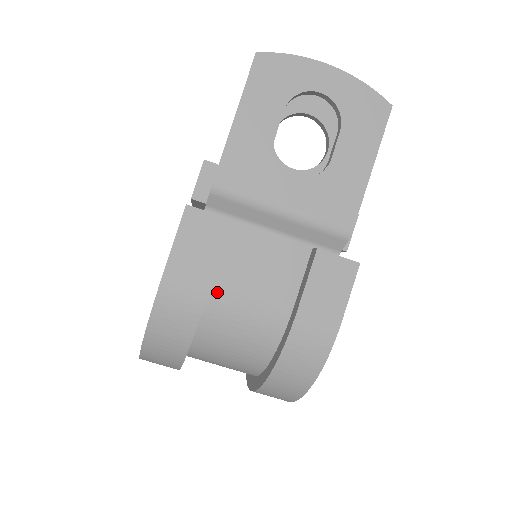
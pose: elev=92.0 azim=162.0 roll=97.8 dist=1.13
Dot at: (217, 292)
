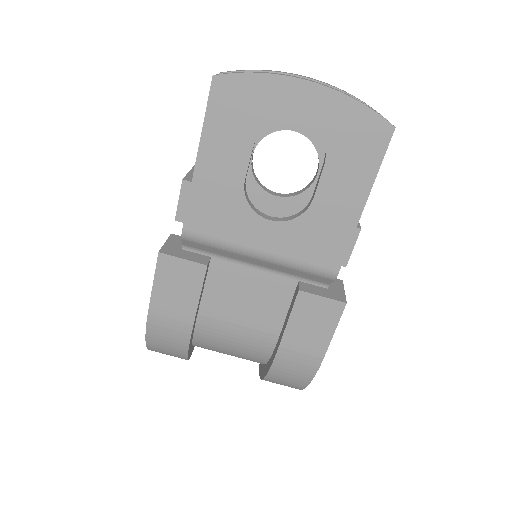
Dot at: (205, 319)
